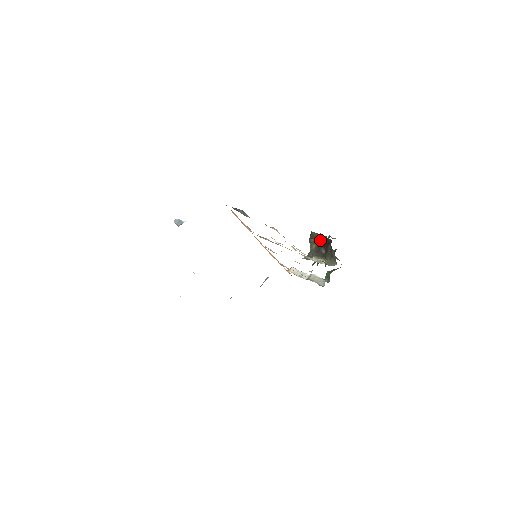
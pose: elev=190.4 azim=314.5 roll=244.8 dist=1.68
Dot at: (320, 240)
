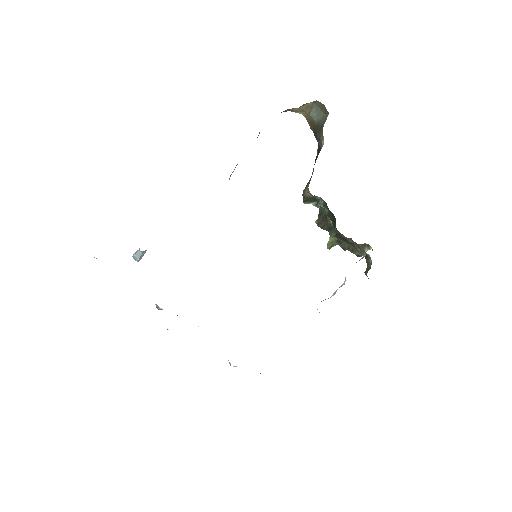
Dot at: (311, 176)
